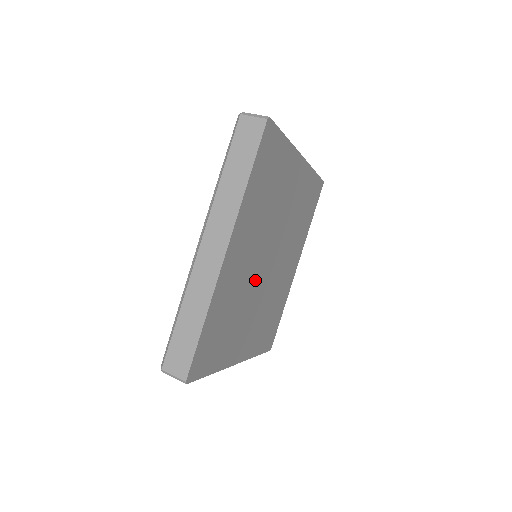
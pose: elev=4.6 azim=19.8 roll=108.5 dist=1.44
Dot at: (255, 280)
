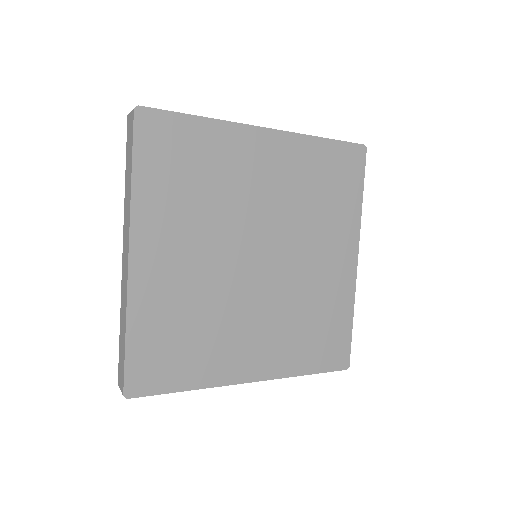
Dot at: (231, 283)
